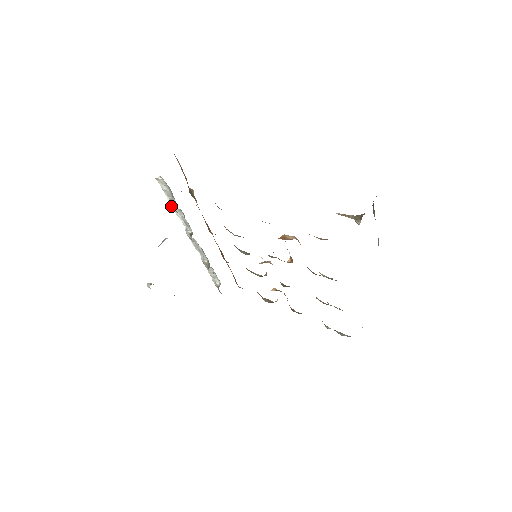
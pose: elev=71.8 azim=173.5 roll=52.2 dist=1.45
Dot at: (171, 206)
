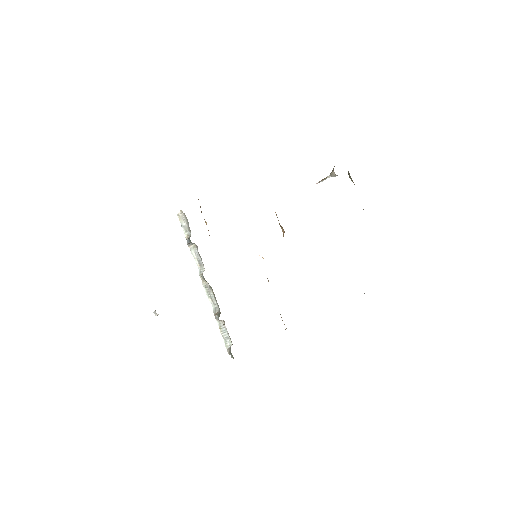
Dot at: (187, 240)
